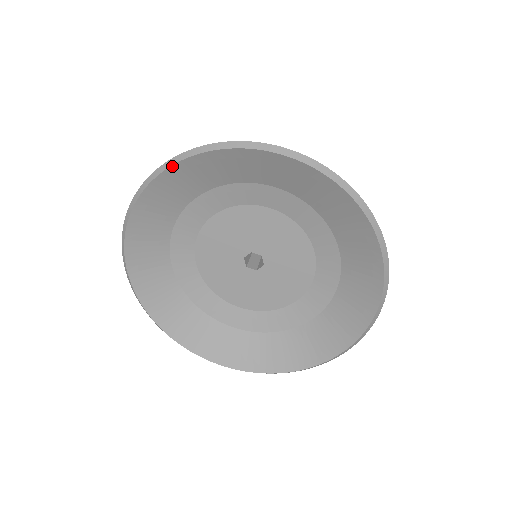
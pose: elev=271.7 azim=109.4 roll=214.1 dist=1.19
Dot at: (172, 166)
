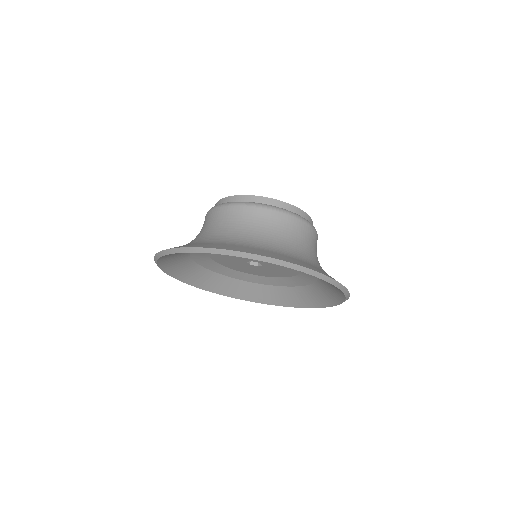
Dot at: occluded
